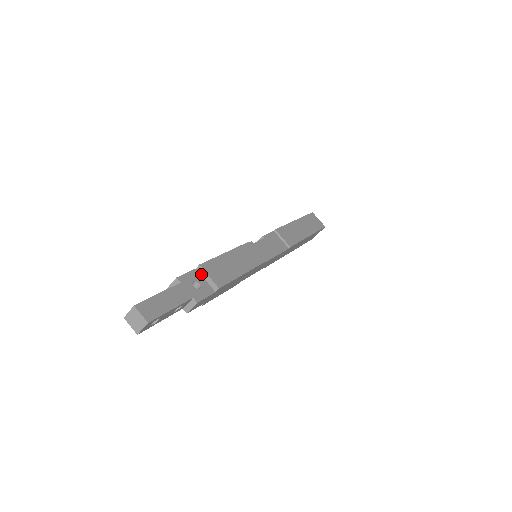
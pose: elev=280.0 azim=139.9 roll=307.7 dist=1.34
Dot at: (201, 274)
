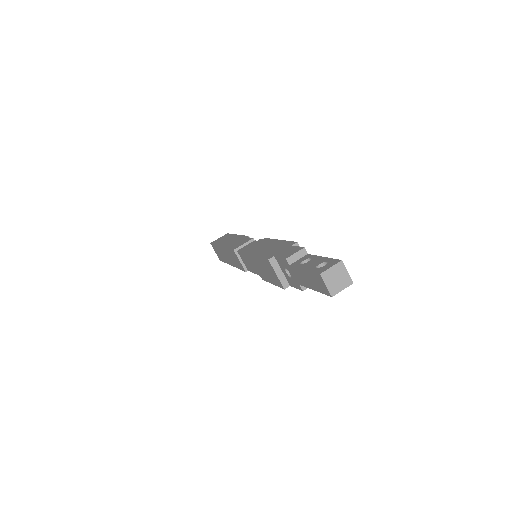
Dot at: occluded
